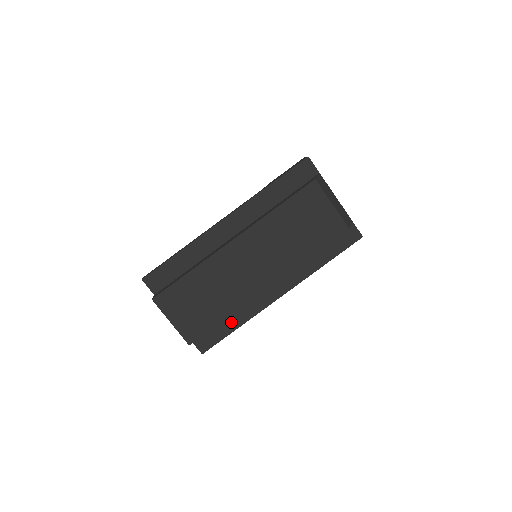
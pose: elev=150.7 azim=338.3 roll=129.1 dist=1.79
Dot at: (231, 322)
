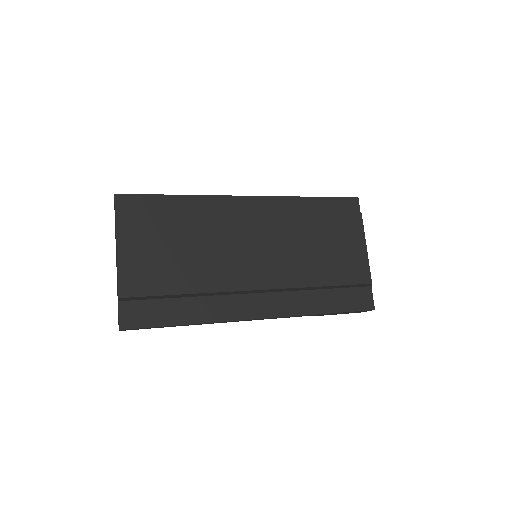
Dot at: (182, 312)
